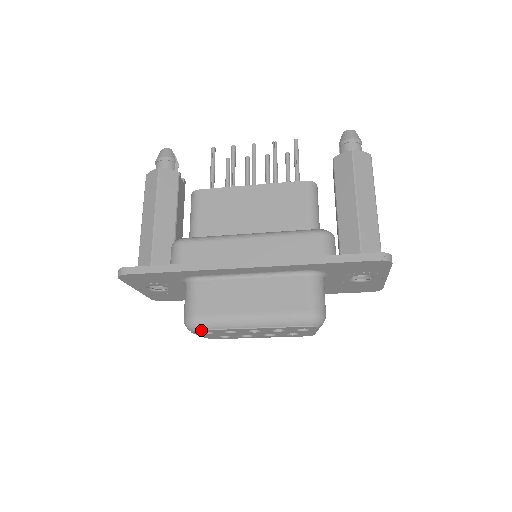
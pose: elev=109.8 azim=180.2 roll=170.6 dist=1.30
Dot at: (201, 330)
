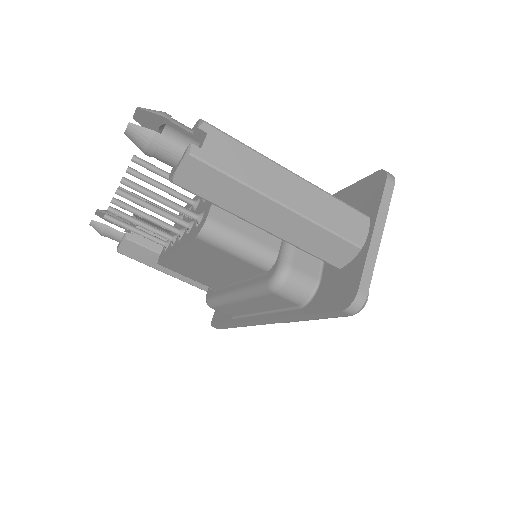
Dot at: occluded
